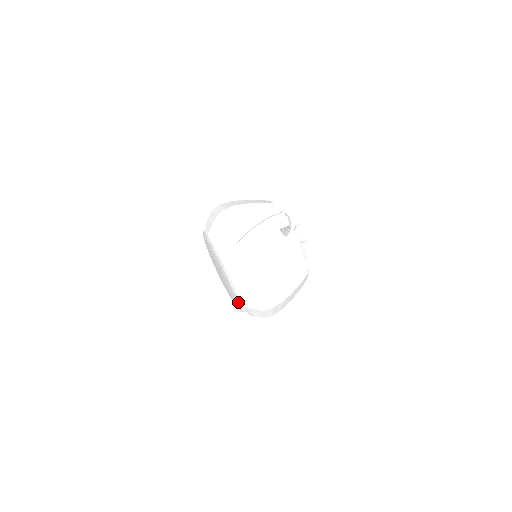
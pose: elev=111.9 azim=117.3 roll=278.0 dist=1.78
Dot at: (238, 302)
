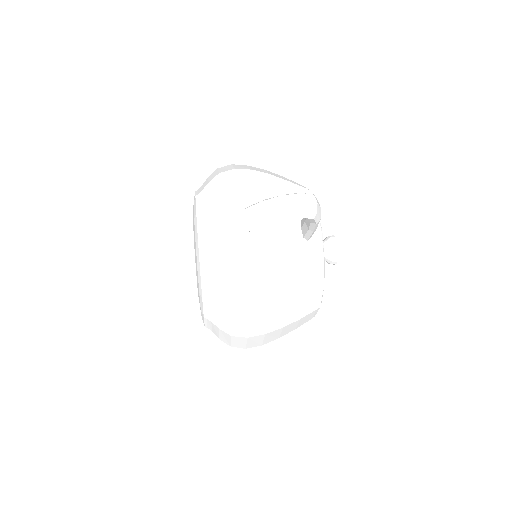
Dot at: (201, 309)
